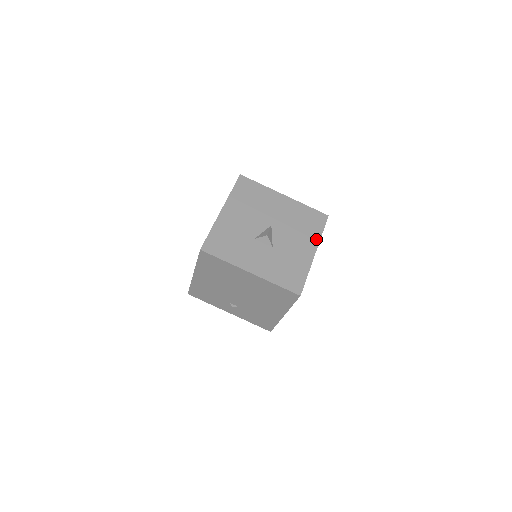
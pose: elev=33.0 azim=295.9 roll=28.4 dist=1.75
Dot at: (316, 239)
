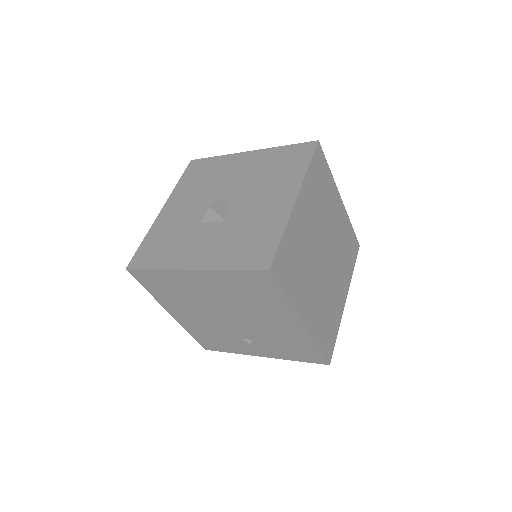
Dot at: (297, 179)
